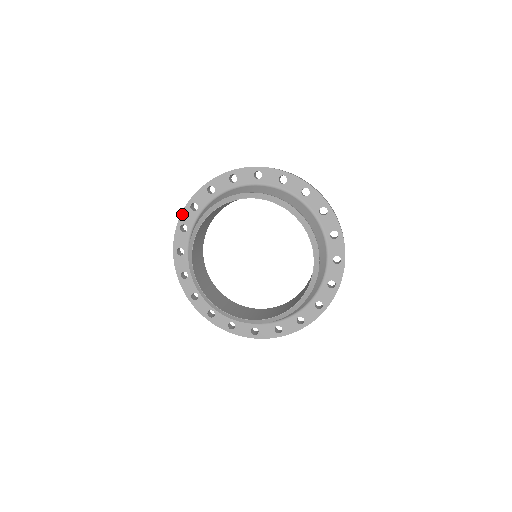
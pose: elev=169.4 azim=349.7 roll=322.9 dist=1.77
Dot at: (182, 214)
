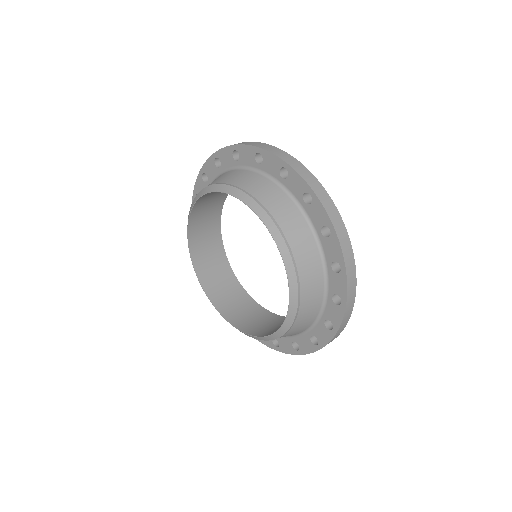
Dot at: (196, 182)
